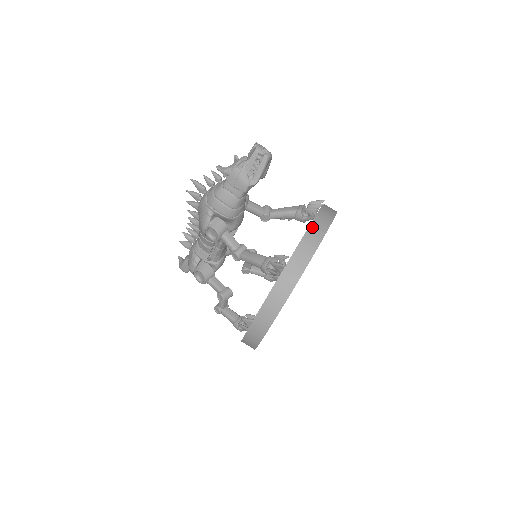
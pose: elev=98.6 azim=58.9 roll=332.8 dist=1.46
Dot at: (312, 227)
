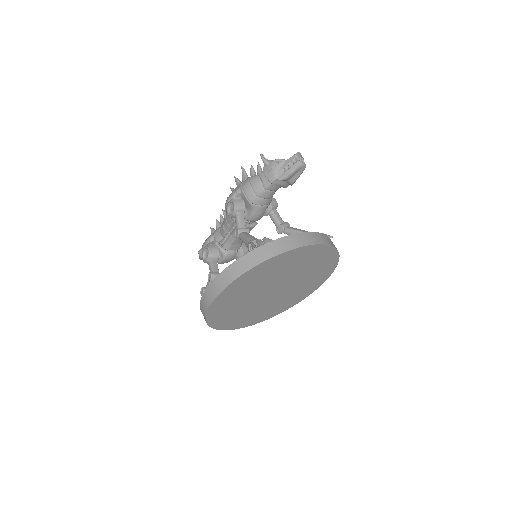
Dot at: (305, 234)
